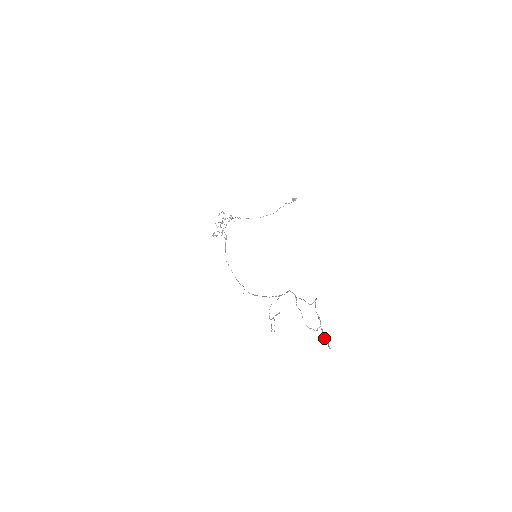
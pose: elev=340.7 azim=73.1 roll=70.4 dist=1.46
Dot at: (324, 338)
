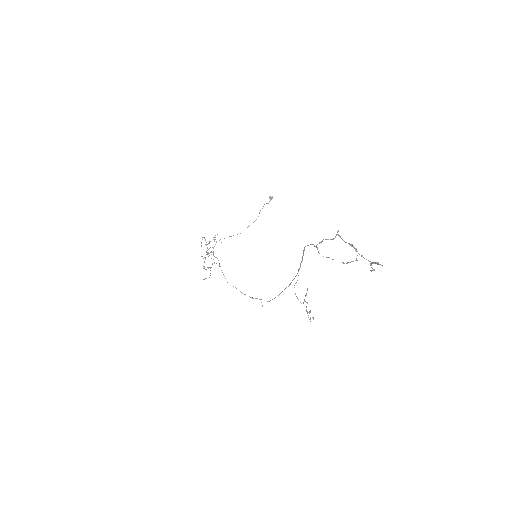
Dot at: occluded
